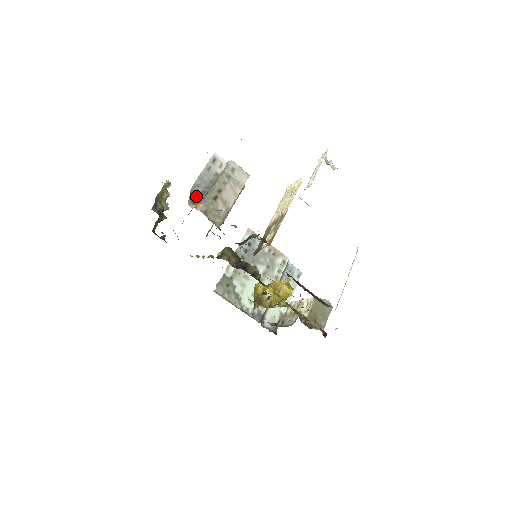
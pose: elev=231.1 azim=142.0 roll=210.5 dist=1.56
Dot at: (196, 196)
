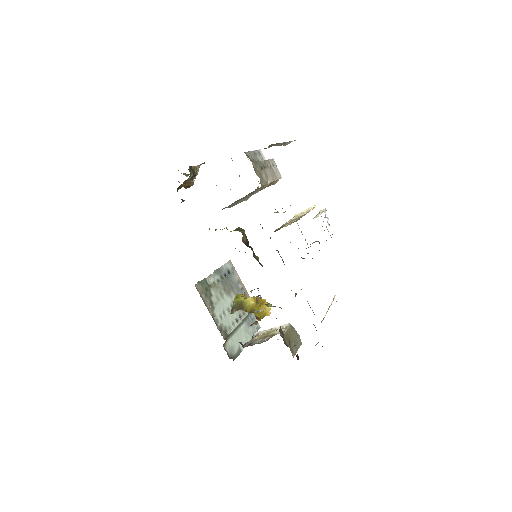
Dot at: occluded
